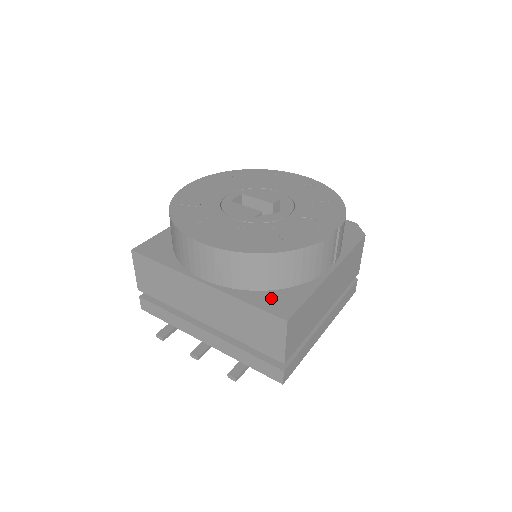
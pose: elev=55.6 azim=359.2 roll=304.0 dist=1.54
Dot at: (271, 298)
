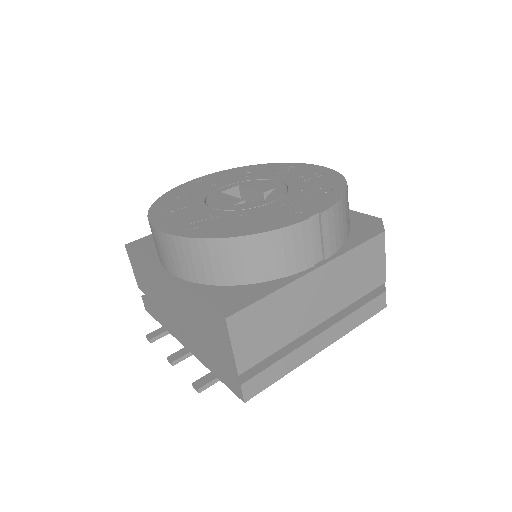
Dot at: (225, 293)
